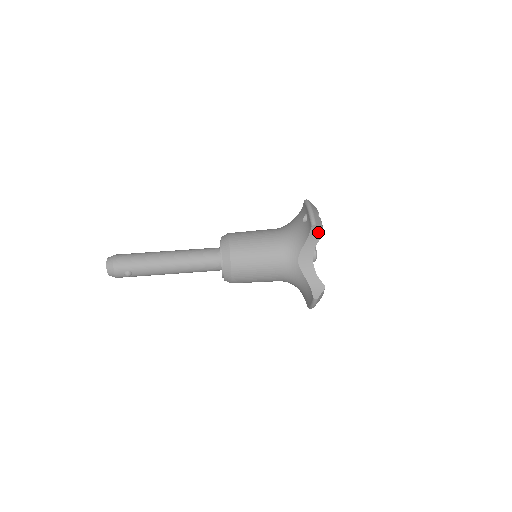
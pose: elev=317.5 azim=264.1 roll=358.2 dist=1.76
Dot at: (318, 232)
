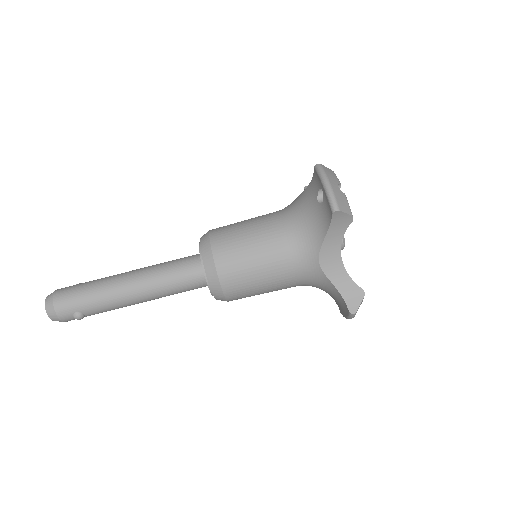
Dot at: (344, 218)
